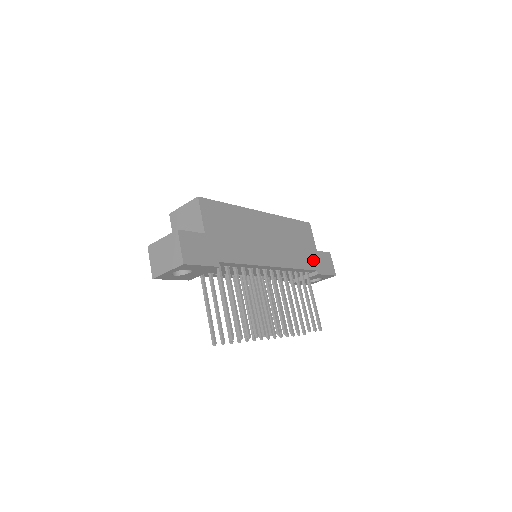
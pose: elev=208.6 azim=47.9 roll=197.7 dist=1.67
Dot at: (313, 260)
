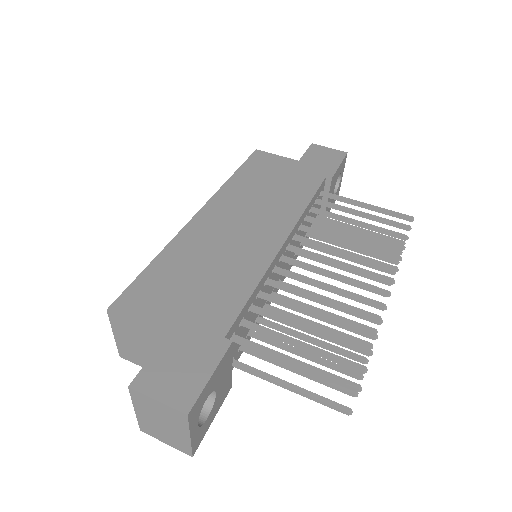
Dot at: (308, 174)
